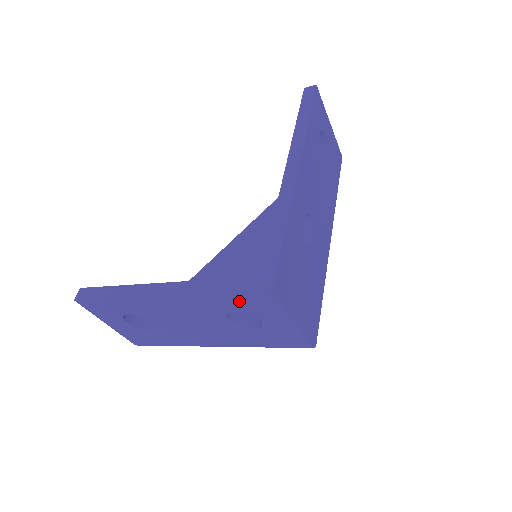
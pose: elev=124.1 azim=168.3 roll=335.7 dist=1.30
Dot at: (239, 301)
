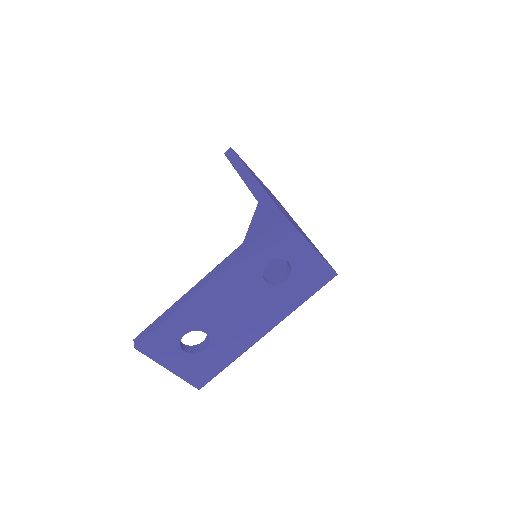
Dot at: (266, 247)
